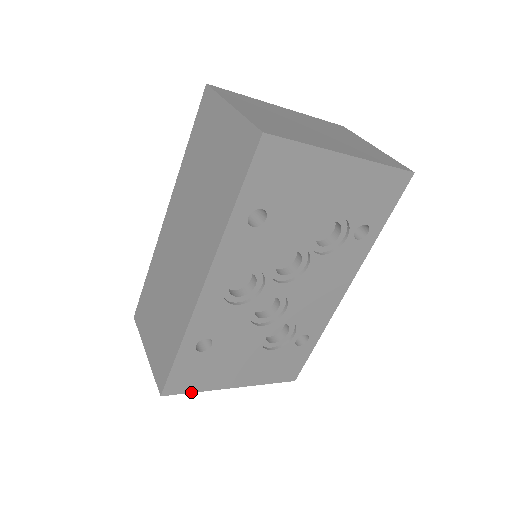
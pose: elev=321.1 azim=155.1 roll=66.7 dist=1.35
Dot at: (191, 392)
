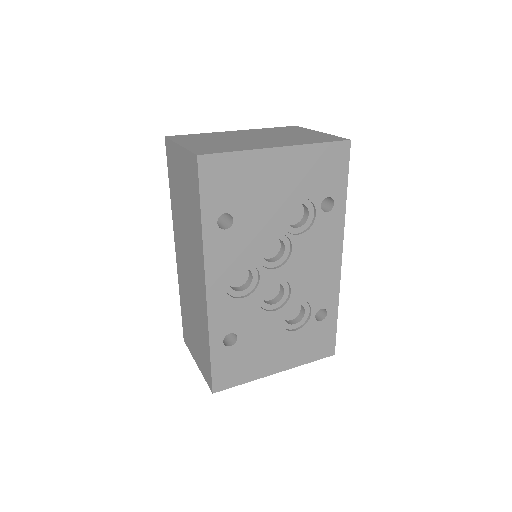
Dot at: occluded
